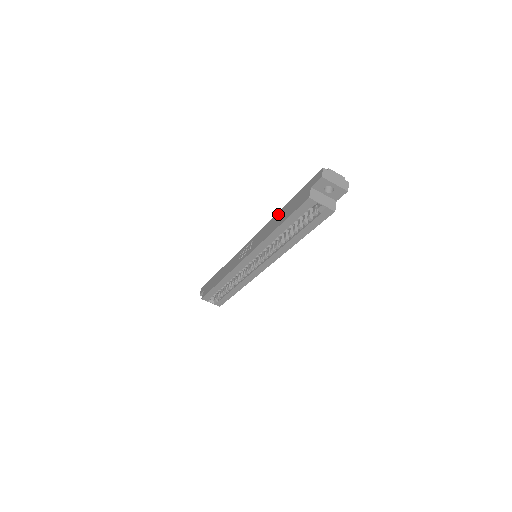
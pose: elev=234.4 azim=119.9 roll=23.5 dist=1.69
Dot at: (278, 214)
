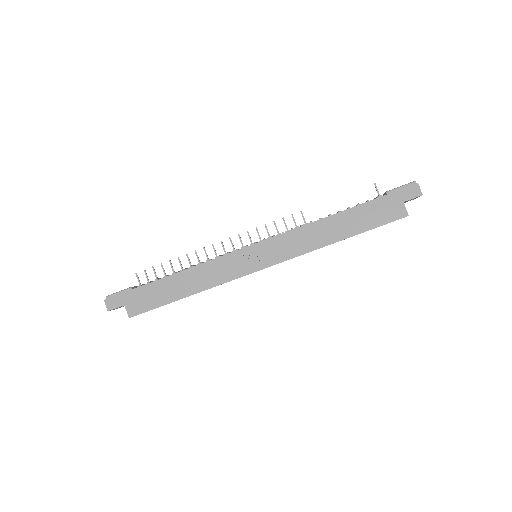
Dot at: (333, 219)
